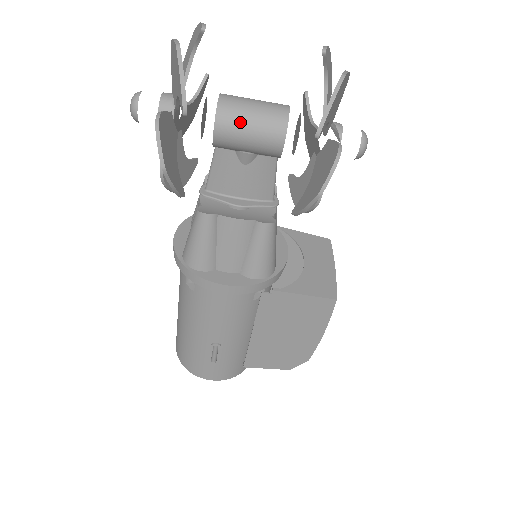
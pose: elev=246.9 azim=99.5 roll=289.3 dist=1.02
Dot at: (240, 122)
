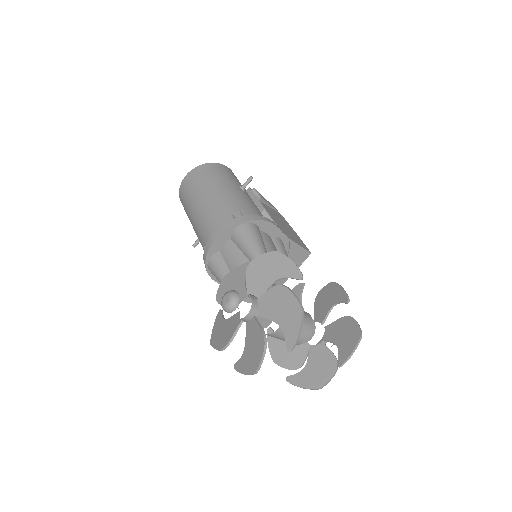
Dot at: (274, 337)
